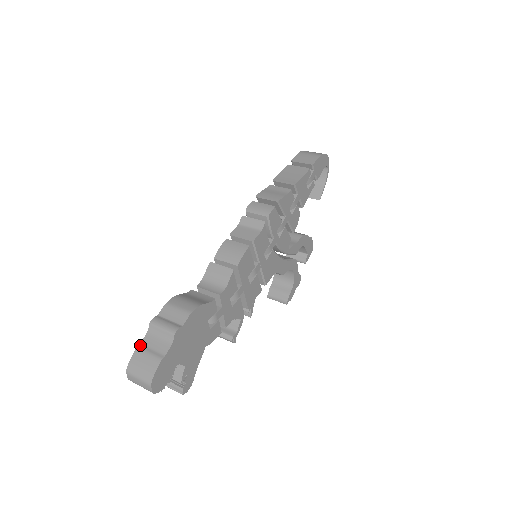
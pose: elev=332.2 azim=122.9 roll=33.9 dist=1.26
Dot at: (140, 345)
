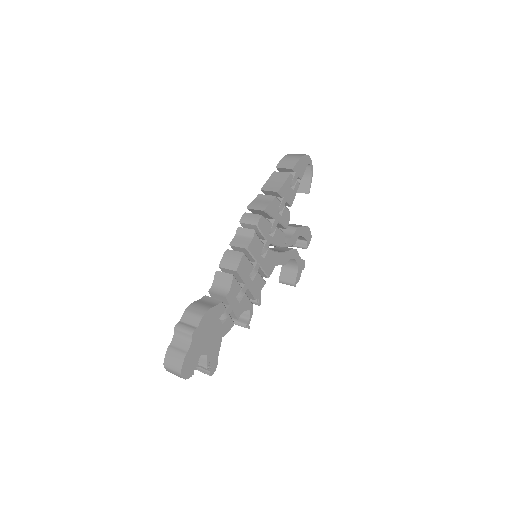
Dot at: (170, 345)
